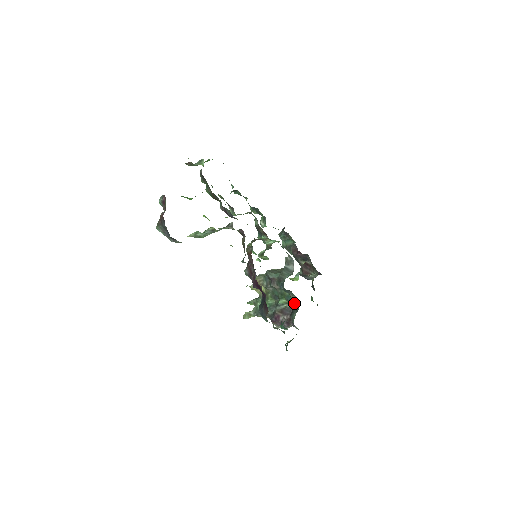
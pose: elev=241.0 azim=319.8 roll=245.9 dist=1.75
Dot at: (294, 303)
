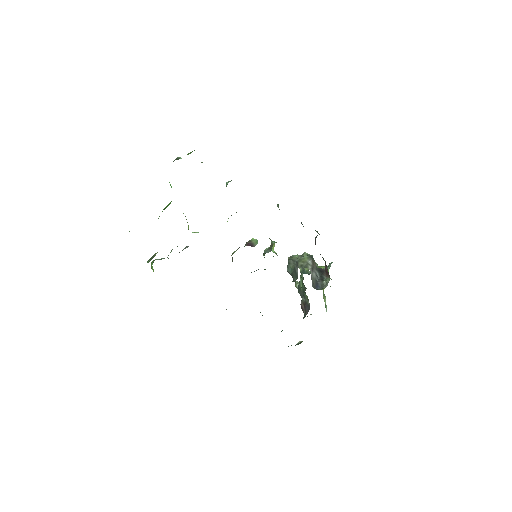
Dot at: occluded
